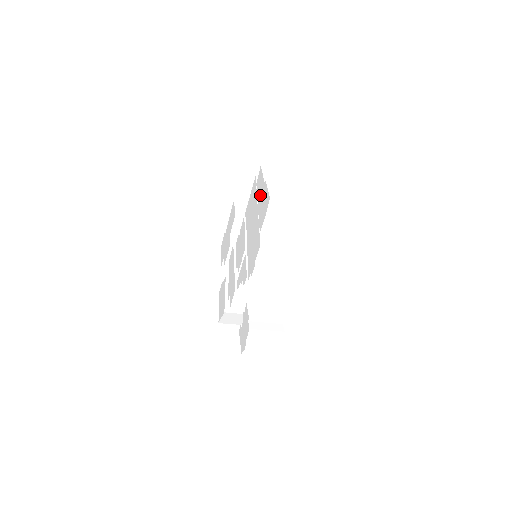
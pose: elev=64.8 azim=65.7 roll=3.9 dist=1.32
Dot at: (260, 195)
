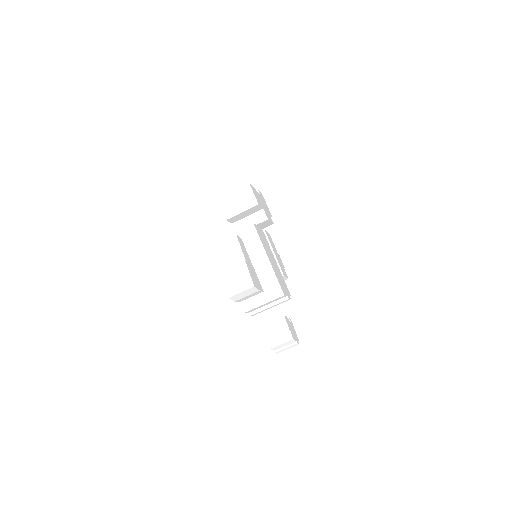
Dot at: occluded
